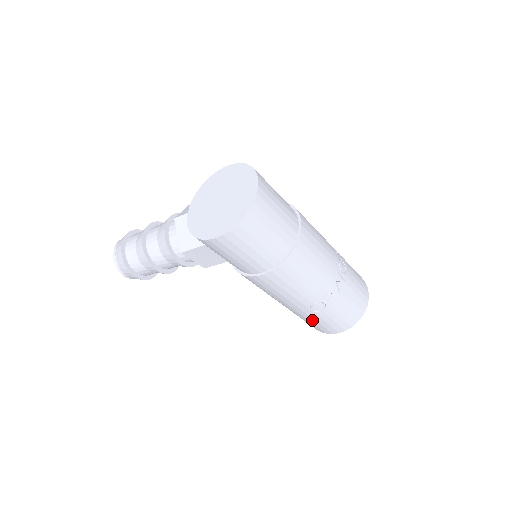
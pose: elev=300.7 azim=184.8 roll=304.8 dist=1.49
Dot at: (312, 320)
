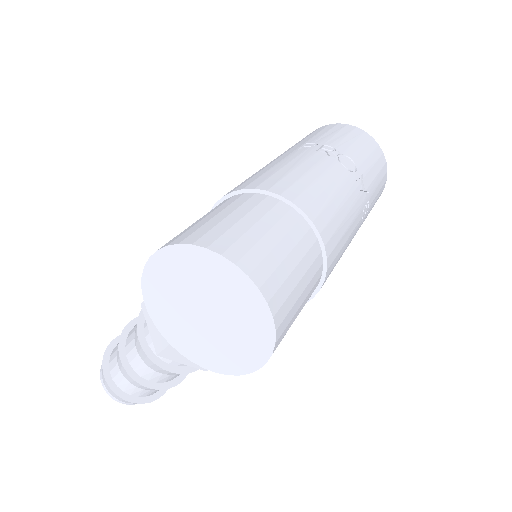
Dot at: occluded
